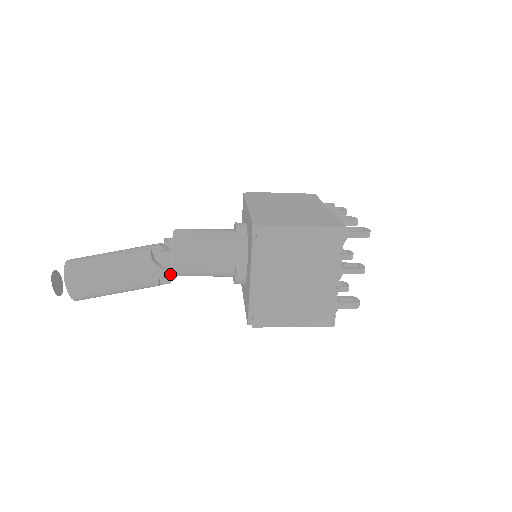
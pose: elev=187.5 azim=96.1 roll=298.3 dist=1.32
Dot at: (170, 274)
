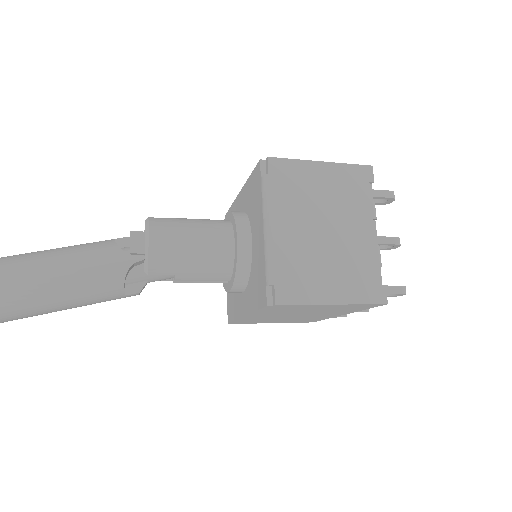
Dot at: (141, 273)
